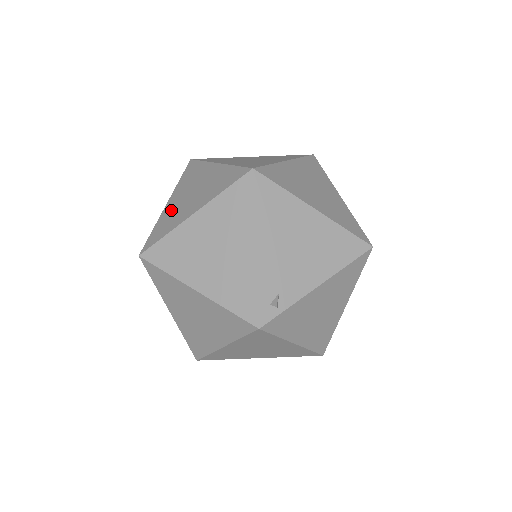
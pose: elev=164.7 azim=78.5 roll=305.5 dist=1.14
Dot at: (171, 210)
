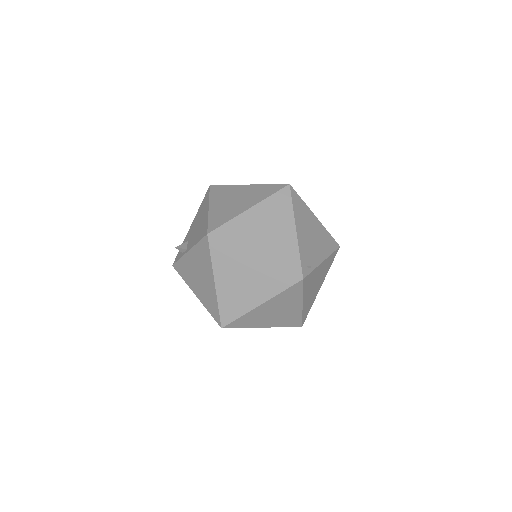
Dot at: (220, 209)
